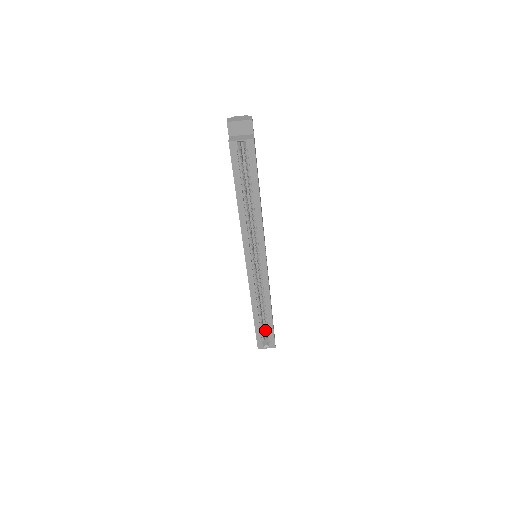
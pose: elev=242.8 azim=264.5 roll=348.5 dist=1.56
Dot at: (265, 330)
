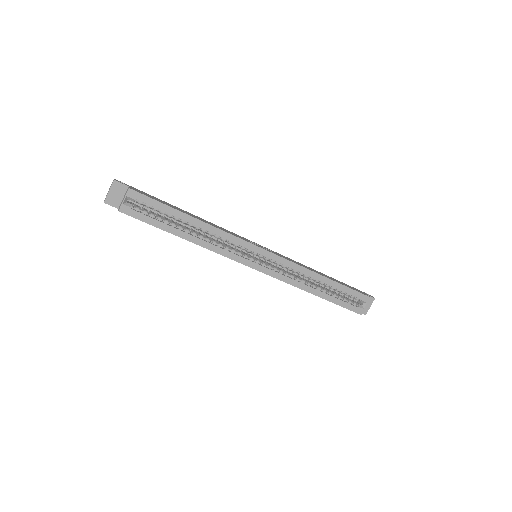
Dot at: (348, 296)
